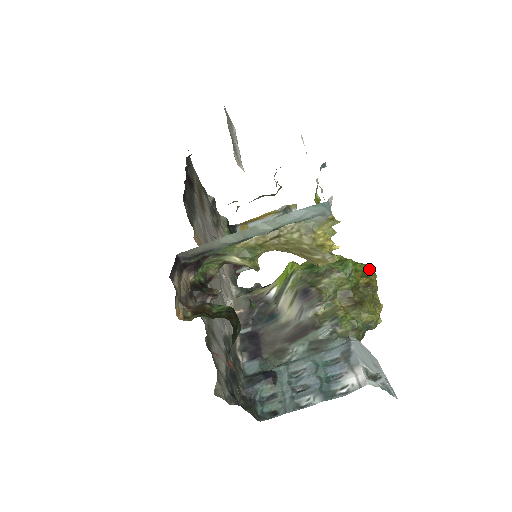
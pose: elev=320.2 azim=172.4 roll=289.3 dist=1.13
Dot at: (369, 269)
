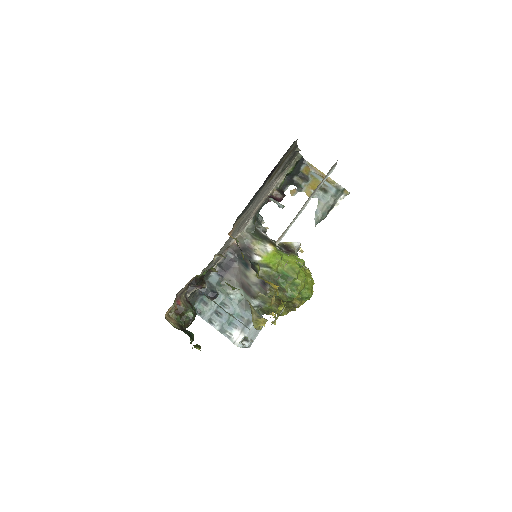
Dot at: (307, 297)
